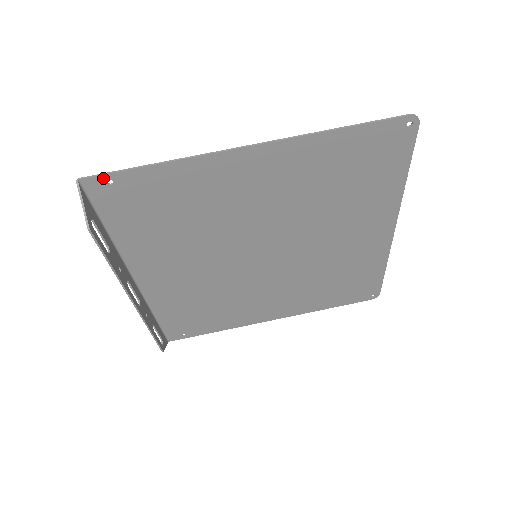
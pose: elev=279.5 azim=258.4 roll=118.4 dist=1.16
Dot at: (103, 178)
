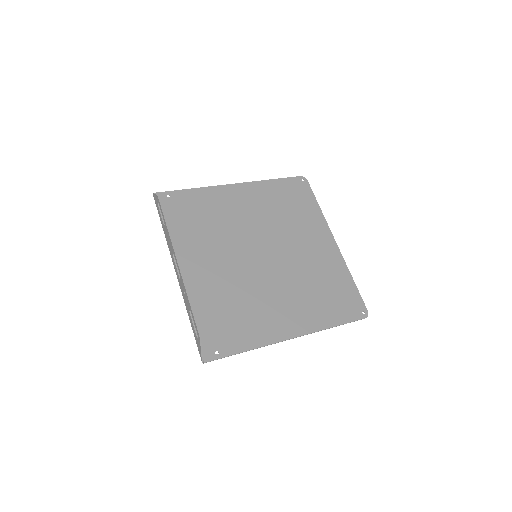
Dot at: (165, 193)
